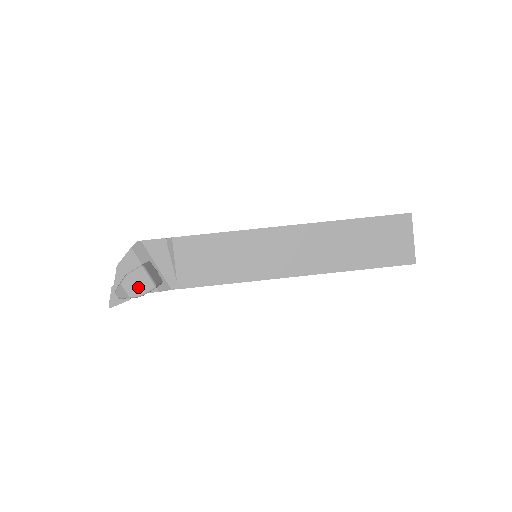
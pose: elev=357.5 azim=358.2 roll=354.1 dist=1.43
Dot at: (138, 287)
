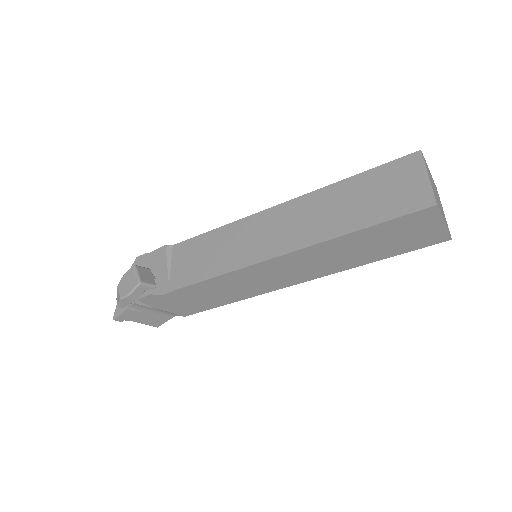
Dot at: (128, 286)
